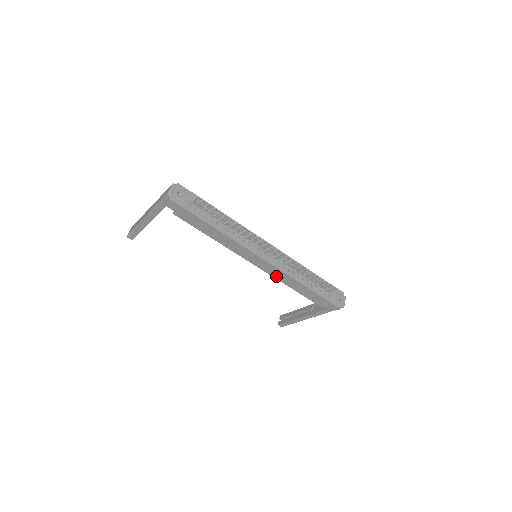
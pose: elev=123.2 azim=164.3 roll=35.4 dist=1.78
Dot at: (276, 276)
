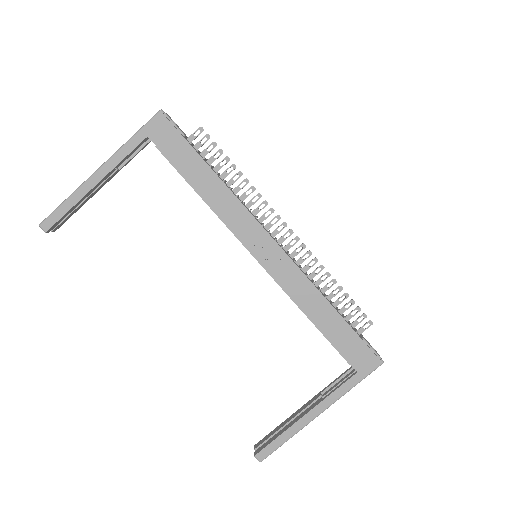
Dot at: (287, 286)
